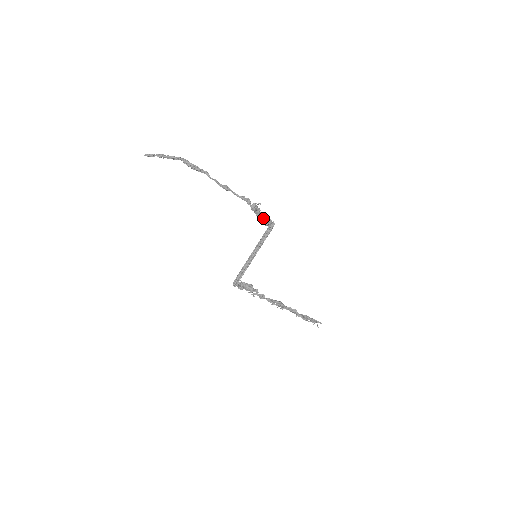
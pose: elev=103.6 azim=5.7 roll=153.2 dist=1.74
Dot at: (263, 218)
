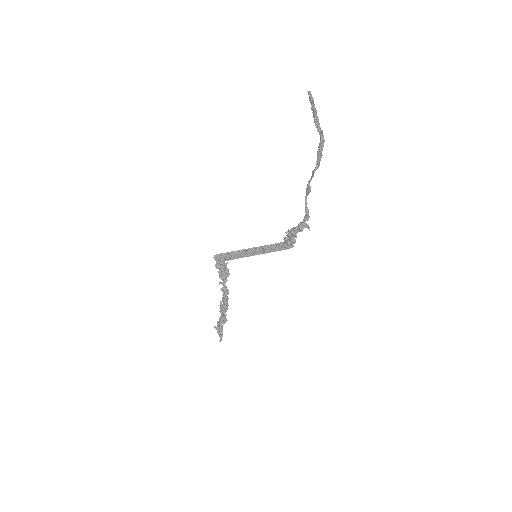
Dot at: (293, 236)
